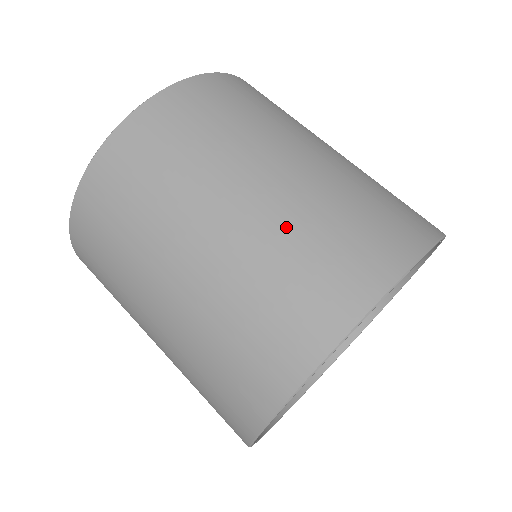
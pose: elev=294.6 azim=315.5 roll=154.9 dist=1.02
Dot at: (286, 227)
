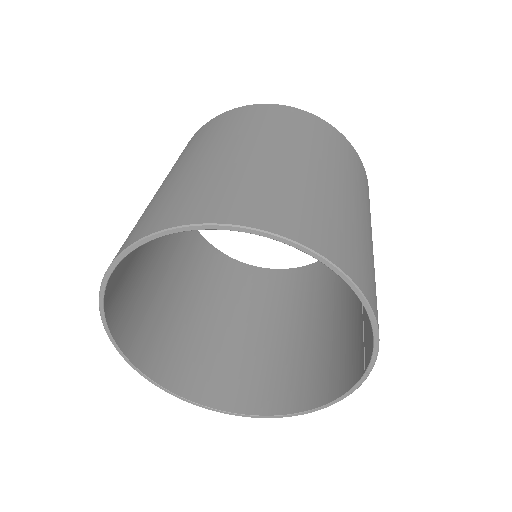
Dot at: (322, 195)
